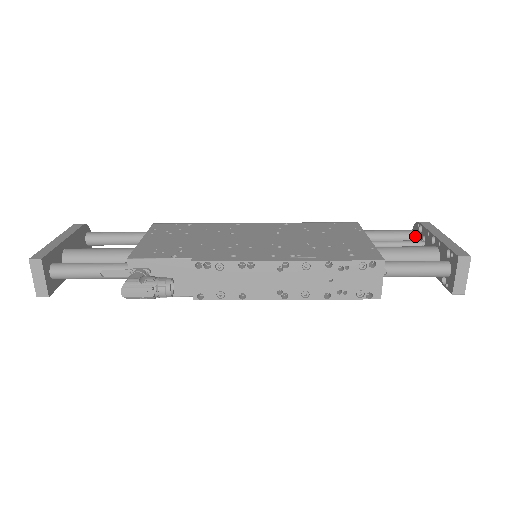
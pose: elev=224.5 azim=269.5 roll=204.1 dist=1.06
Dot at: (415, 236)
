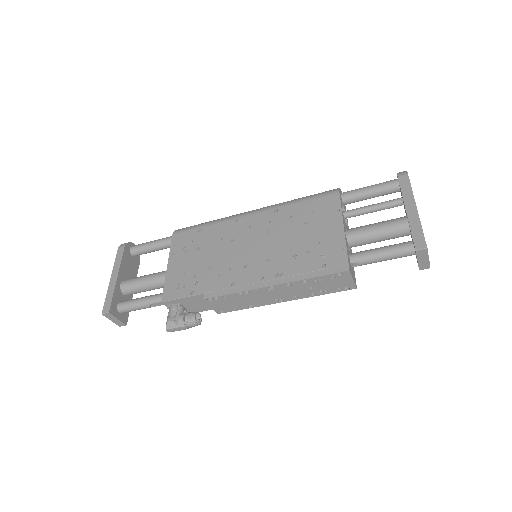
Dot at: (397, 188)
